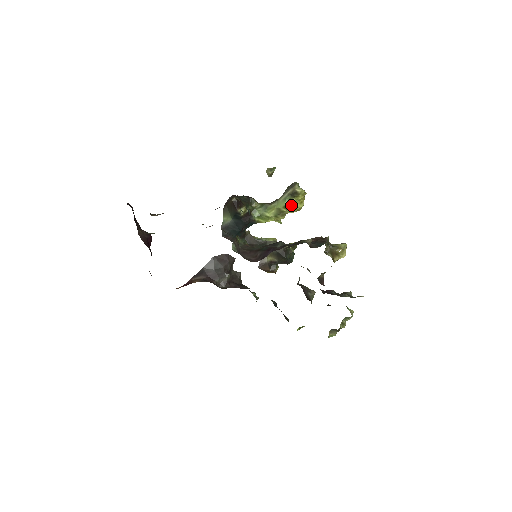
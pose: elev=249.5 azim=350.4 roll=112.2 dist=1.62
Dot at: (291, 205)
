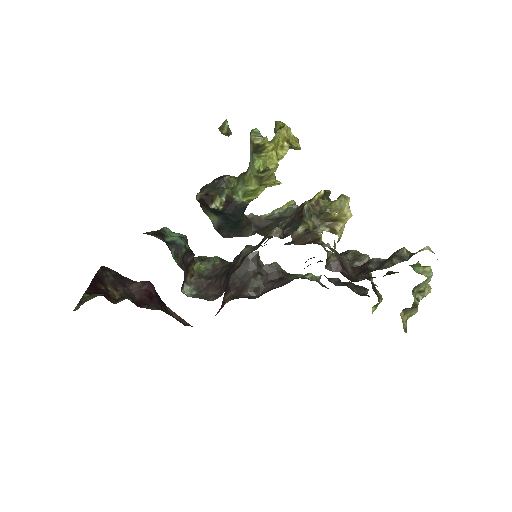
Dot at: (265, 164)
